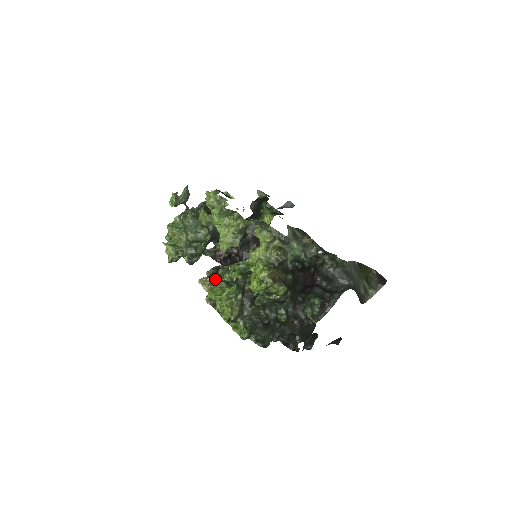
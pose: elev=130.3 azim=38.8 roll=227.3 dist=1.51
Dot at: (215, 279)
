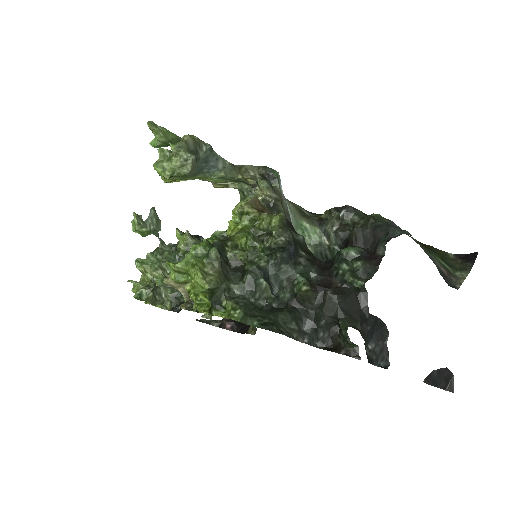
Dot at: occluded
